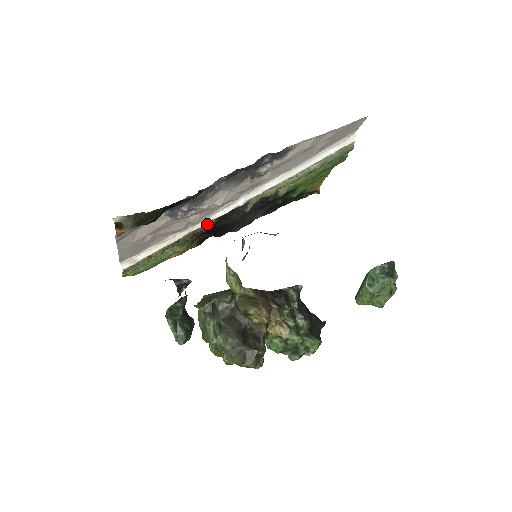
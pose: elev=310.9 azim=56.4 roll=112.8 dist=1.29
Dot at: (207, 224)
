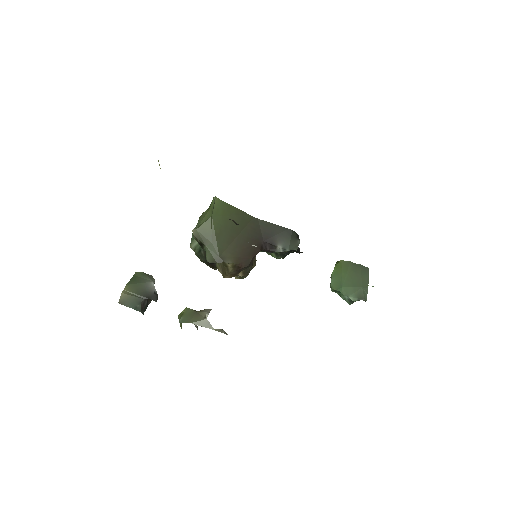
Dot at: occluded
